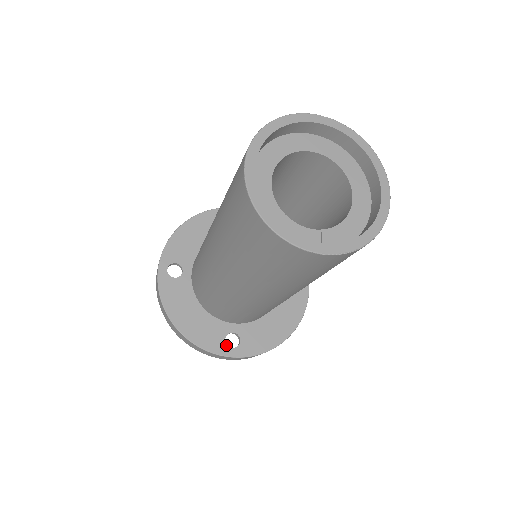
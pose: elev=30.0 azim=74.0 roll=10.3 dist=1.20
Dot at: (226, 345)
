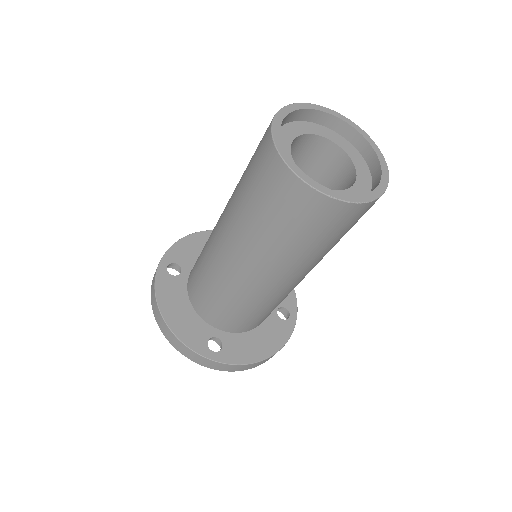
Dot at: (208, 347)
